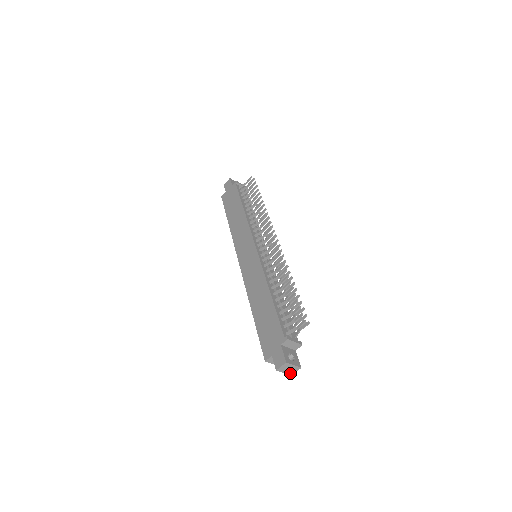
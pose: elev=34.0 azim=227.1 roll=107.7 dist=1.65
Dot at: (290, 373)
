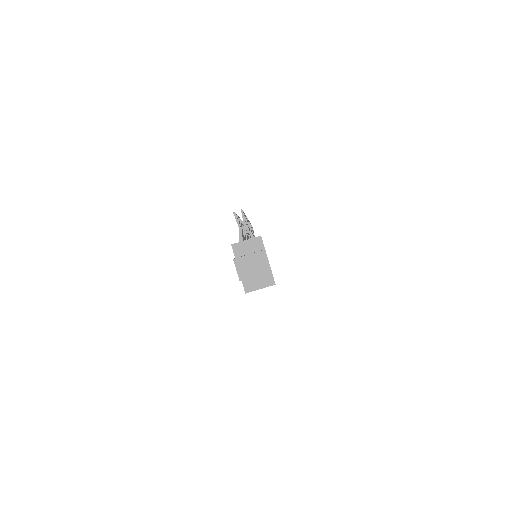
Dot at: (264, 269)
